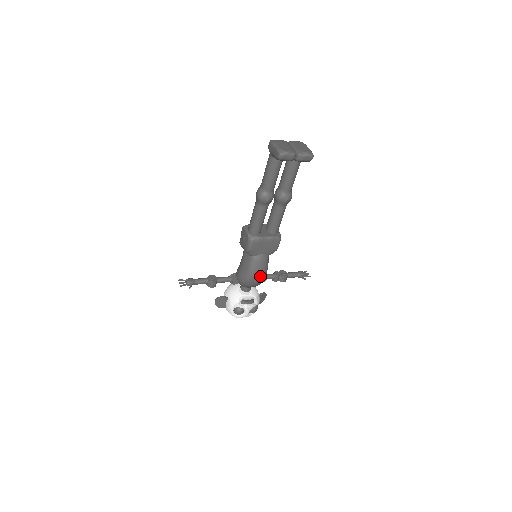
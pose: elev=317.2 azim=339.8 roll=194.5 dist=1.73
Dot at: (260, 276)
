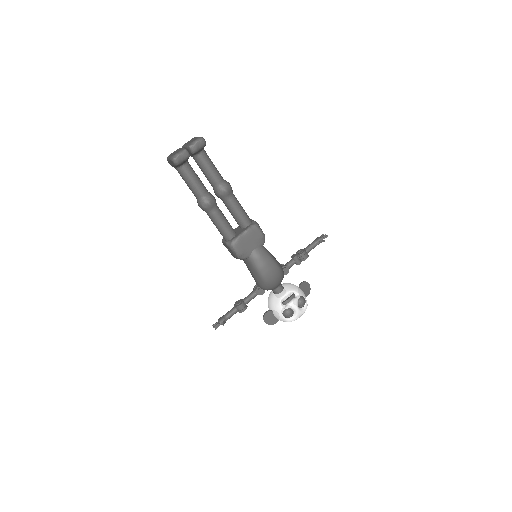
Dot at: (271, 269)
